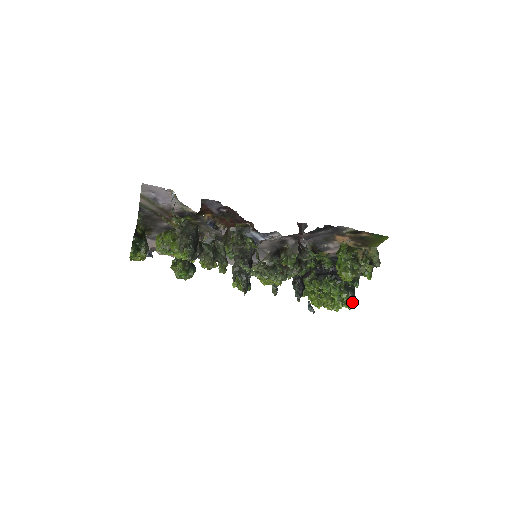
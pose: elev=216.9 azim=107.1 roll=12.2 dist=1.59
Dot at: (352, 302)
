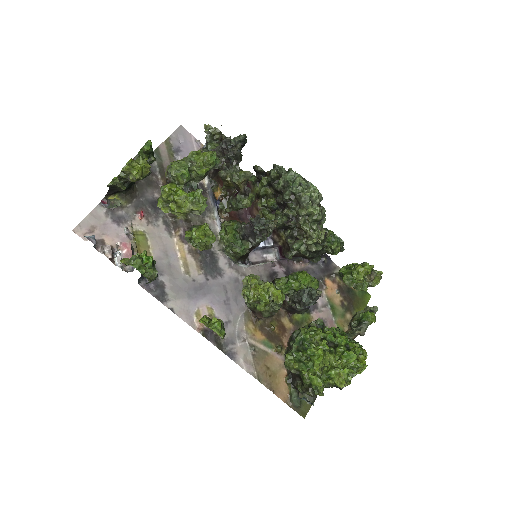
Dot at: (366, 354)
